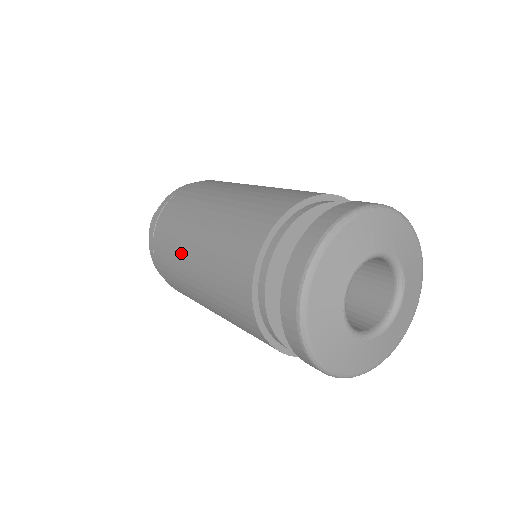
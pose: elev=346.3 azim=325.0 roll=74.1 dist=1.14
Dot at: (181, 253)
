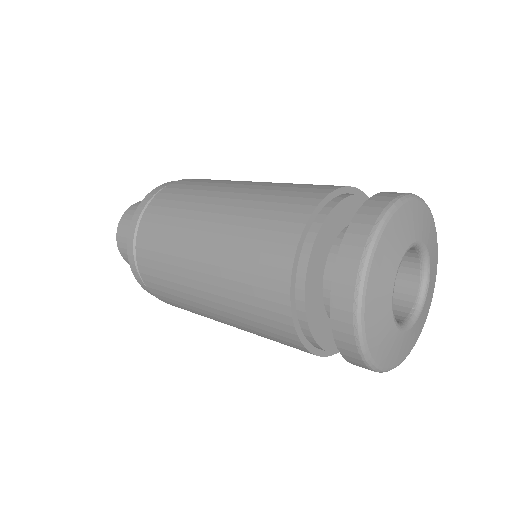
Dot at: (188, 223)
